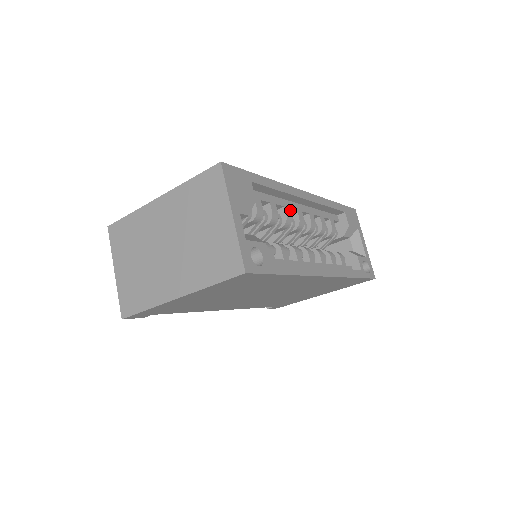
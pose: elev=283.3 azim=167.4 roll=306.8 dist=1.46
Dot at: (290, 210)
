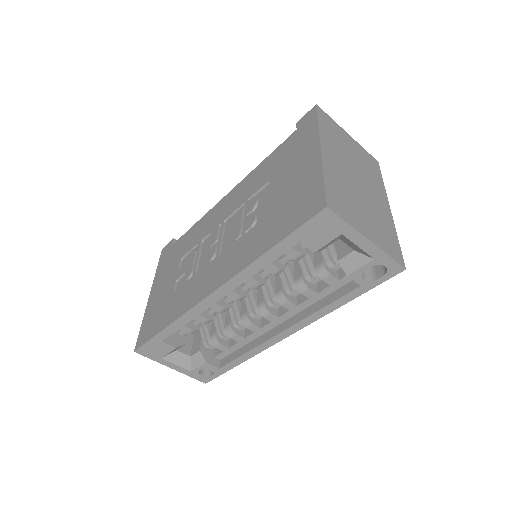
Dot at: occluded
